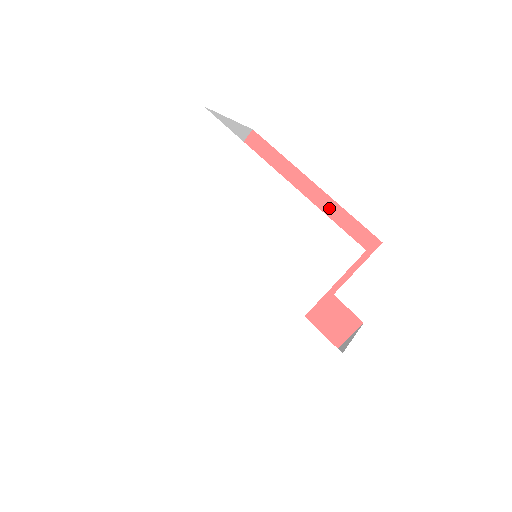
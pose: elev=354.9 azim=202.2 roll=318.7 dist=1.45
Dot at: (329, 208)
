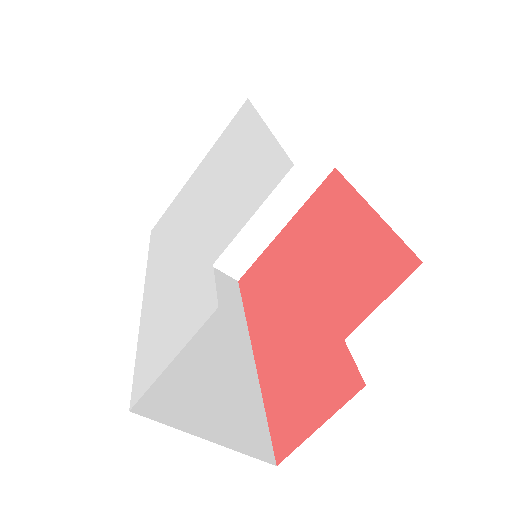
Dot at: (375, 229)
